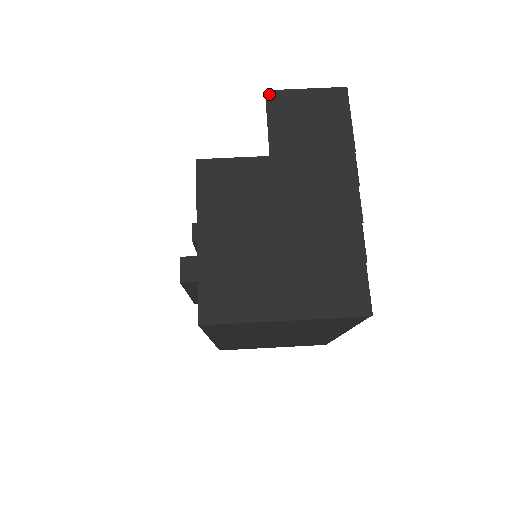
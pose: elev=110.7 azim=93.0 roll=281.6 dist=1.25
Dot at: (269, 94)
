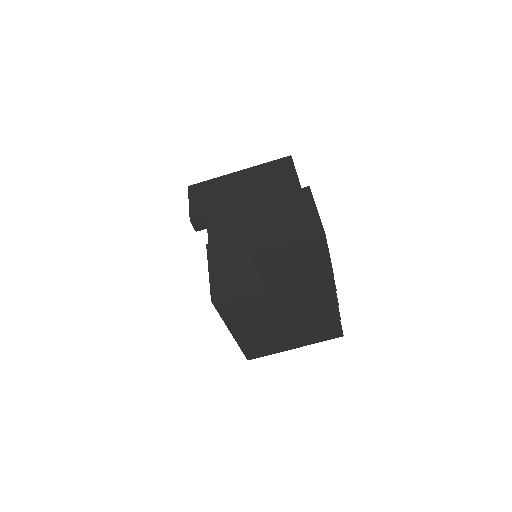
Dot at: (257, 257)
